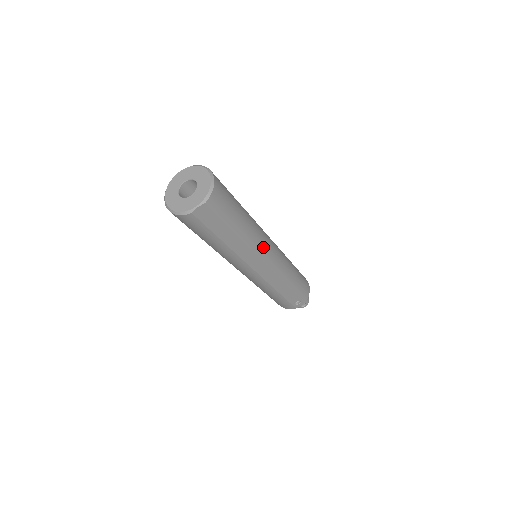
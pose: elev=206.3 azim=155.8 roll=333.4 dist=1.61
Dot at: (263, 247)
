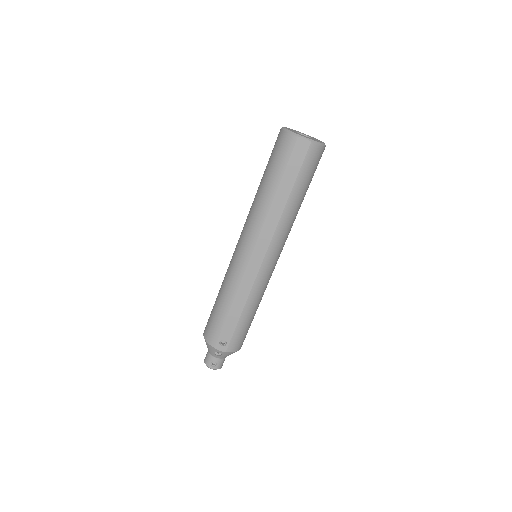
Dot at: (280, 241)
